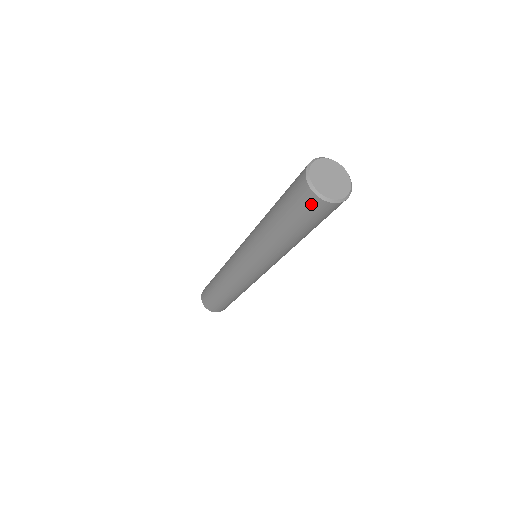
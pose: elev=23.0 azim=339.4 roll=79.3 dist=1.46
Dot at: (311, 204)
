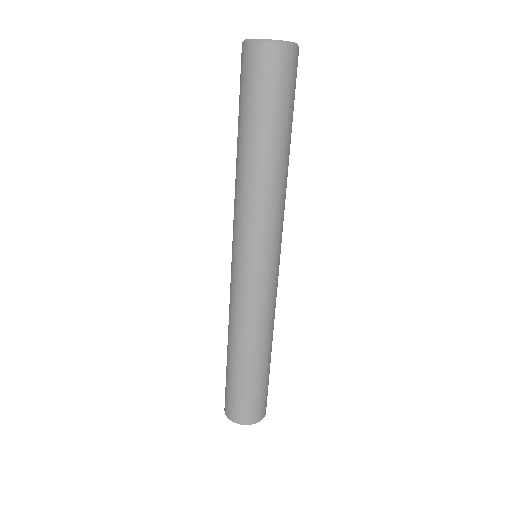
Dot at: (244, 61)
